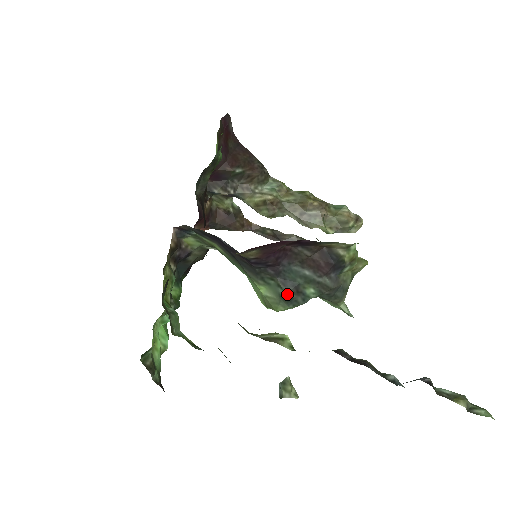
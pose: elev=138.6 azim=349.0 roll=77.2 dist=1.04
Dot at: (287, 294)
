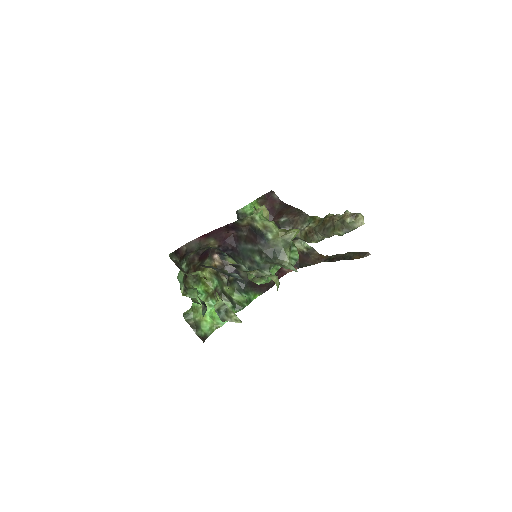
Dot at: (247, 265)
